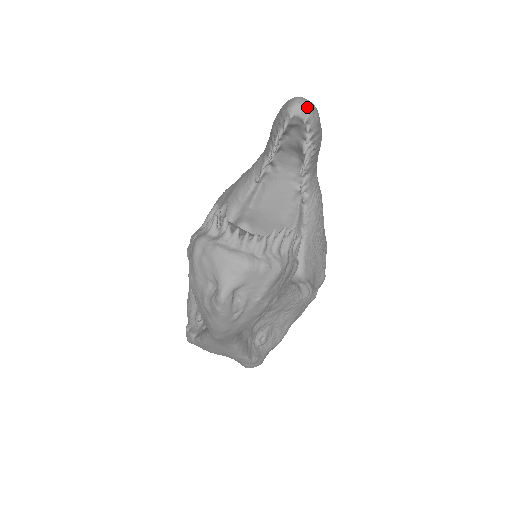
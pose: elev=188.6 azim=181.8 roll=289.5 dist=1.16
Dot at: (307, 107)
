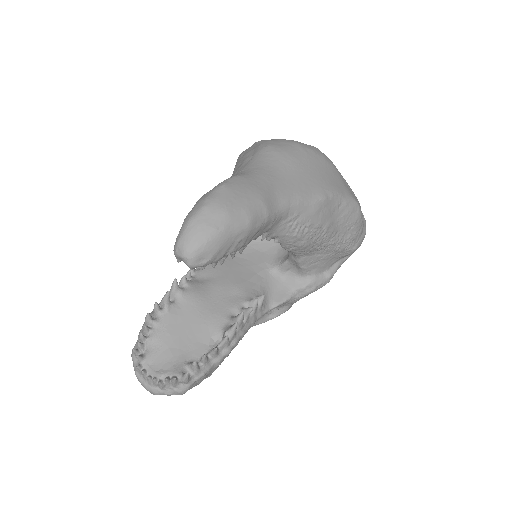
Dot at: (186, 261)
